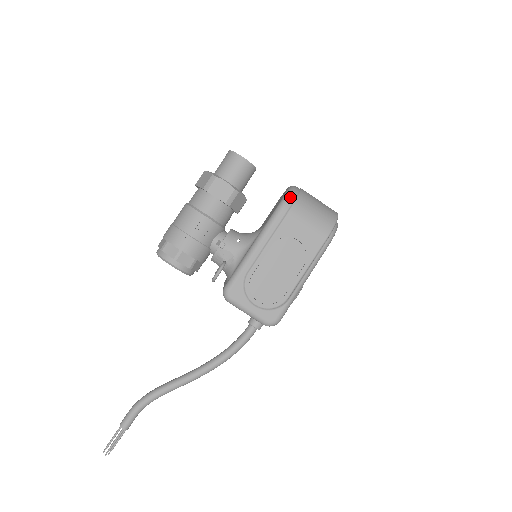
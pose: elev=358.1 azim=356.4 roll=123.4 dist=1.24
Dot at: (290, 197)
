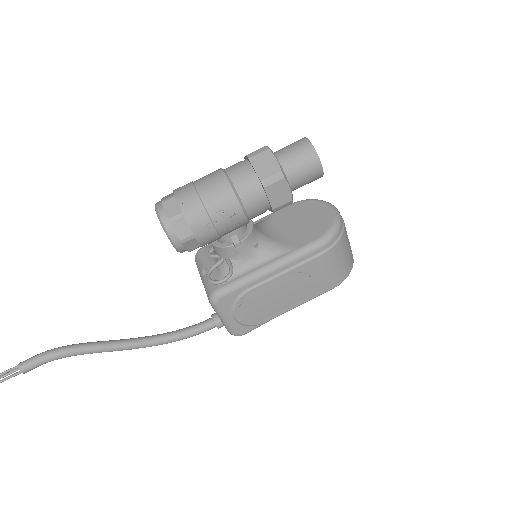
Dot at: (335, 236)
